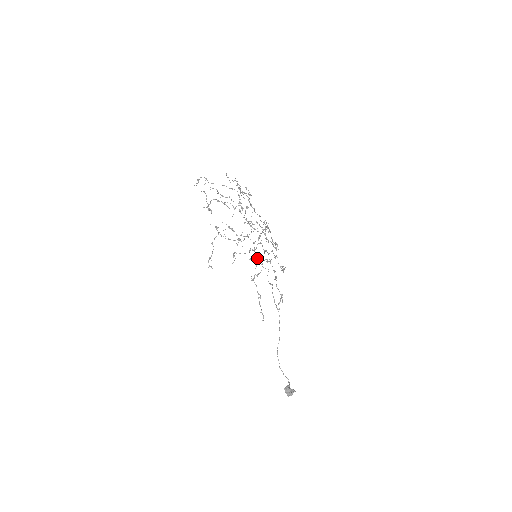
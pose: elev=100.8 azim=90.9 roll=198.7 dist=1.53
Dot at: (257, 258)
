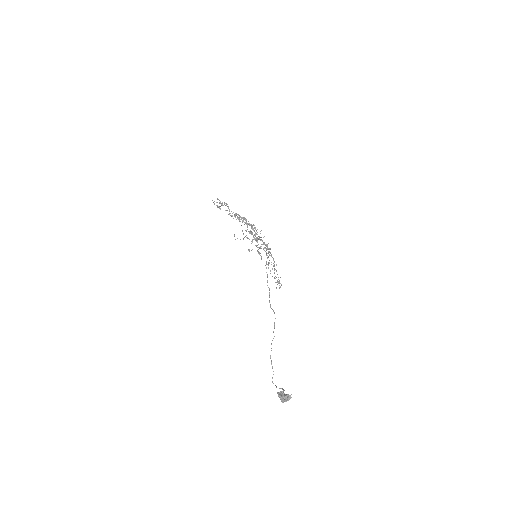
Dot at: occluded
